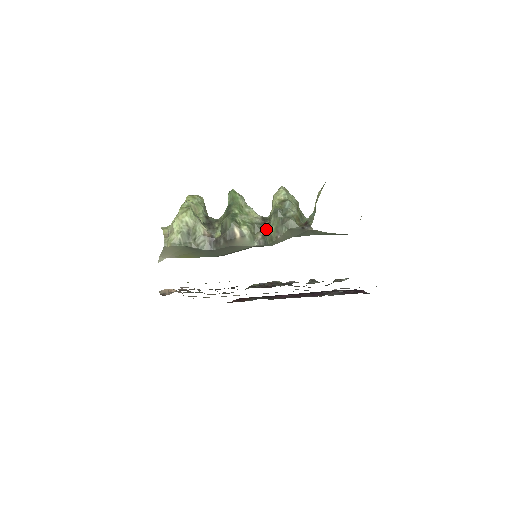
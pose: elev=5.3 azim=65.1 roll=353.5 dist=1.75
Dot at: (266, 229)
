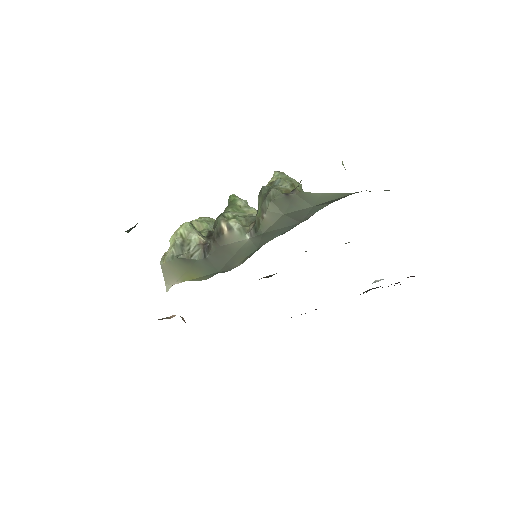
Dot at: occluded
